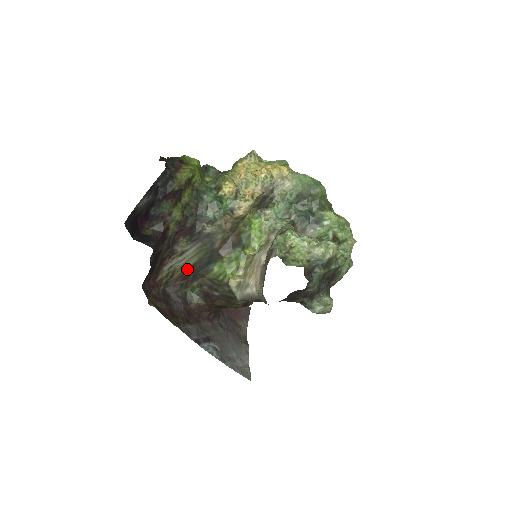
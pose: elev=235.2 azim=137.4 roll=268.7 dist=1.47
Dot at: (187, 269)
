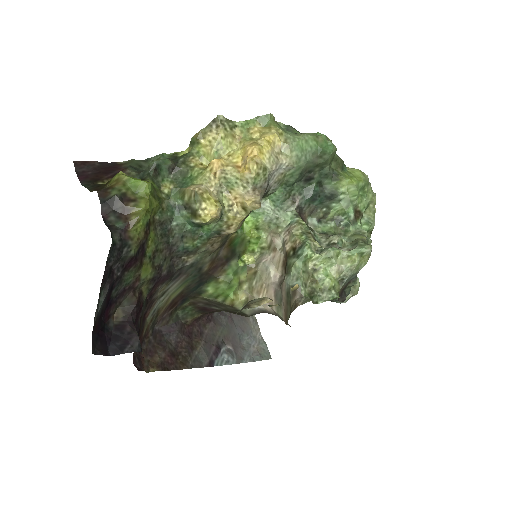
Dot at: (173, 299)
